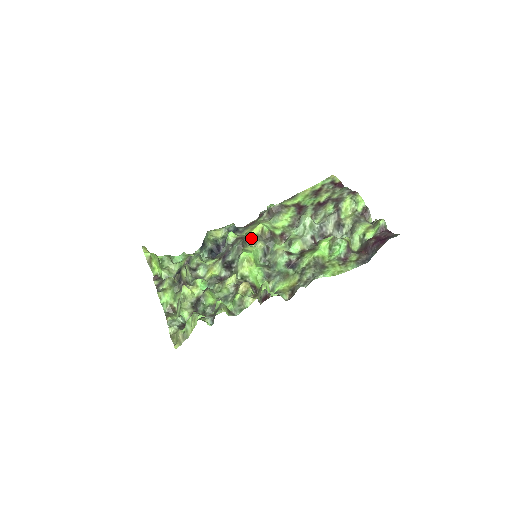
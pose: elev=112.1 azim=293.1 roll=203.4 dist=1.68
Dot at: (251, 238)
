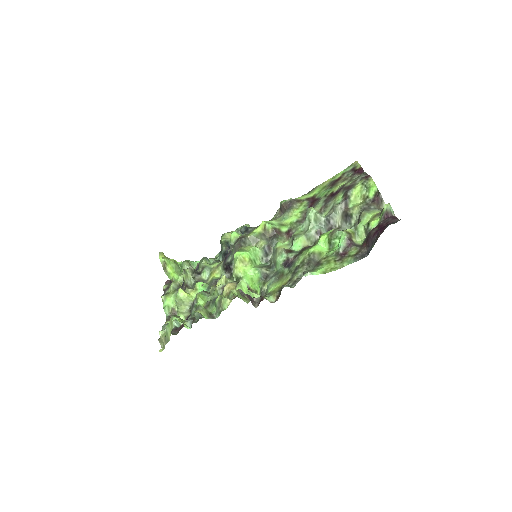
Dot at: (252, 237)
